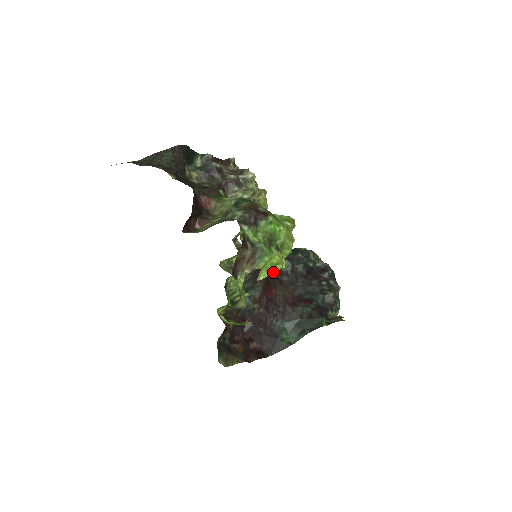
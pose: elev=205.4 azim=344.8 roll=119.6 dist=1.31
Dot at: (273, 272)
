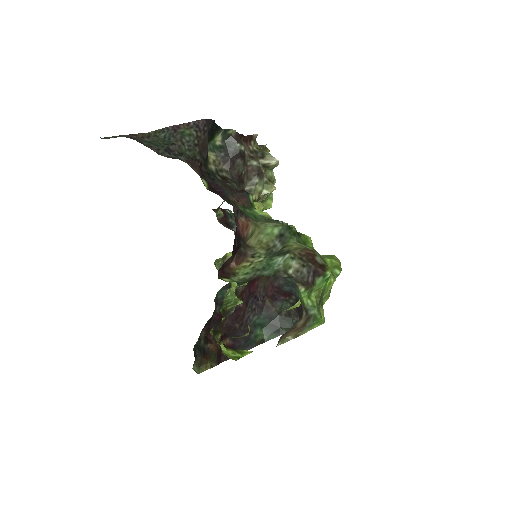
Dot at: (294, 307)
